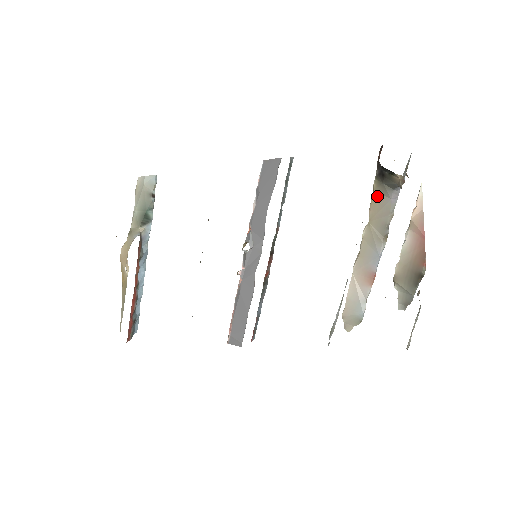
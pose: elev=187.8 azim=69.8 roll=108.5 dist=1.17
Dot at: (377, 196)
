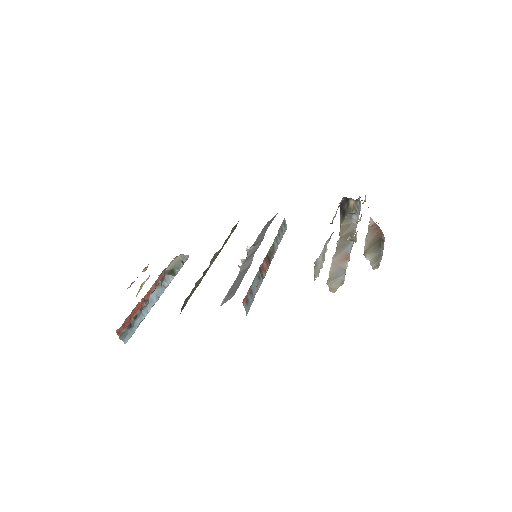
Dot at: (343, 226)
